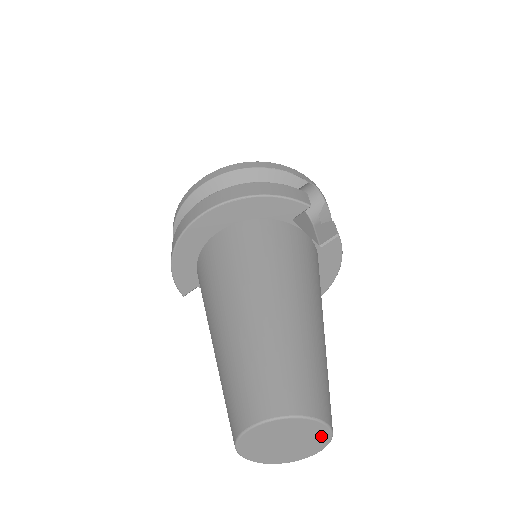
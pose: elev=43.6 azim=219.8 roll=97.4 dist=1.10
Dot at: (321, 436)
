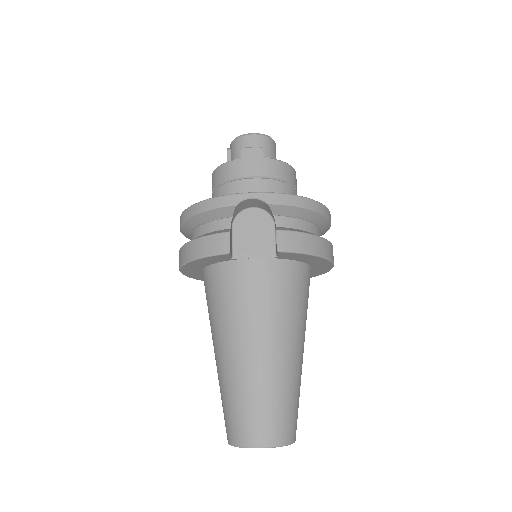
Dot at: occluded
